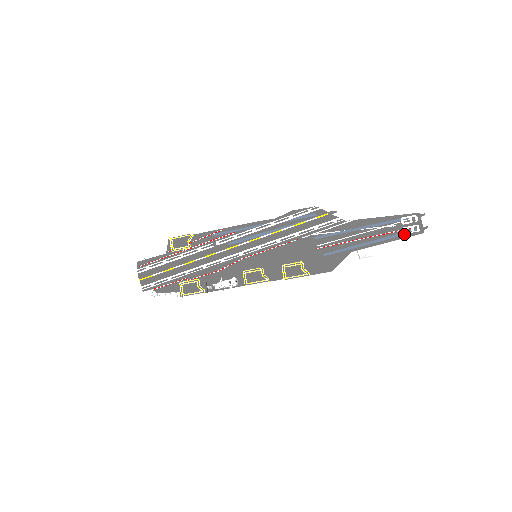
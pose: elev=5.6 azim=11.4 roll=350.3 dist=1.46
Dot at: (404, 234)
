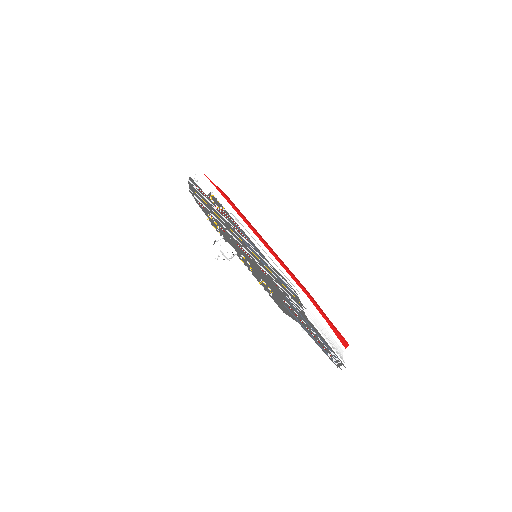
Dot at: (328, 355)
